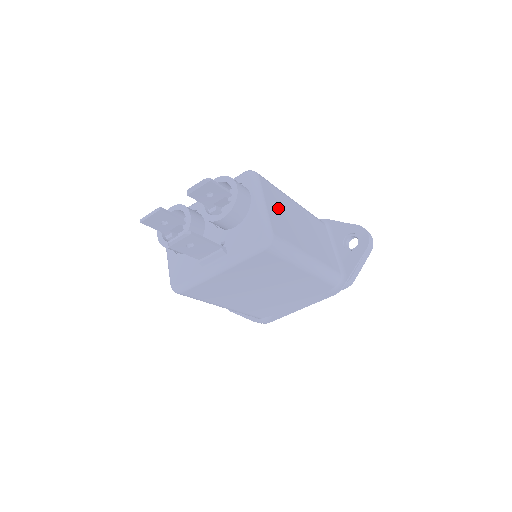
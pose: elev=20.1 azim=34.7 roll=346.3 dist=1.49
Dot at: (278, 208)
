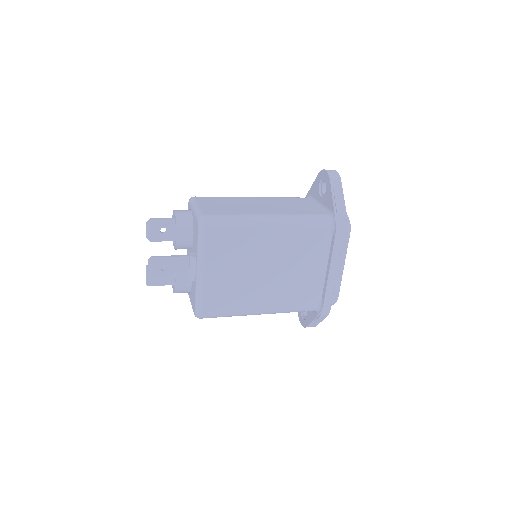
Dot at: (219, 204)
